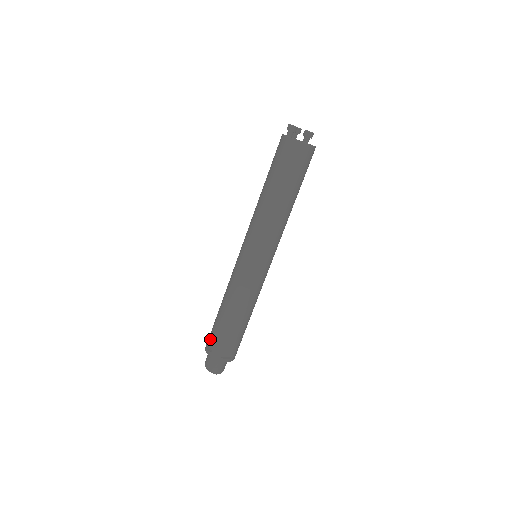
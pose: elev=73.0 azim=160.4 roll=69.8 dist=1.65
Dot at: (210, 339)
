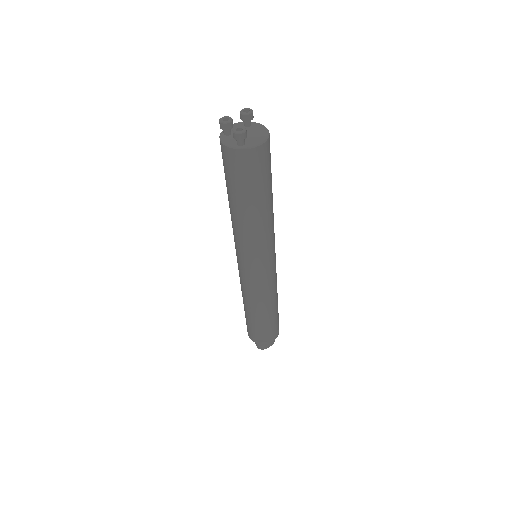
Dot at: occluded
